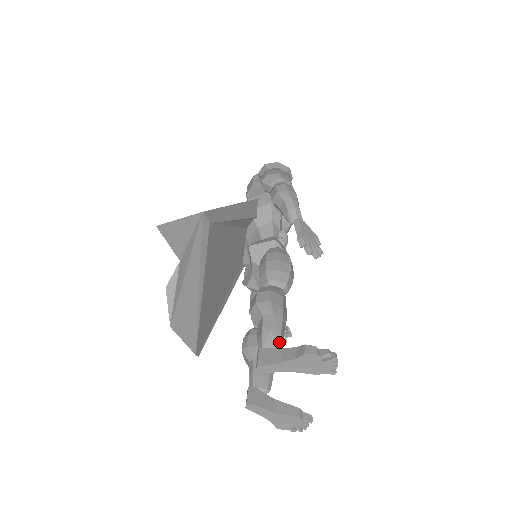
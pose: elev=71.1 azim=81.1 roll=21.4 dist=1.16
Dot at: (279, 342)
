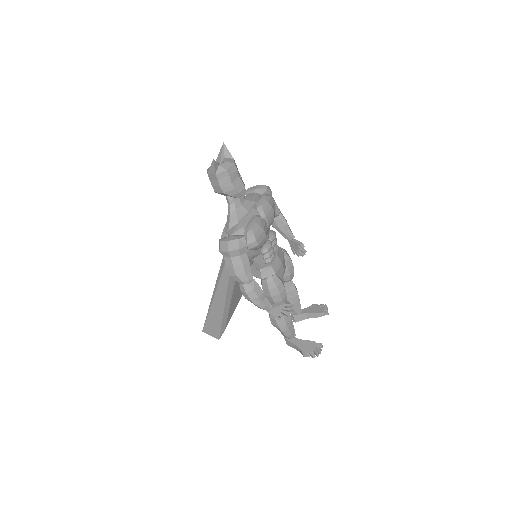
Dot at: (292, 336)
